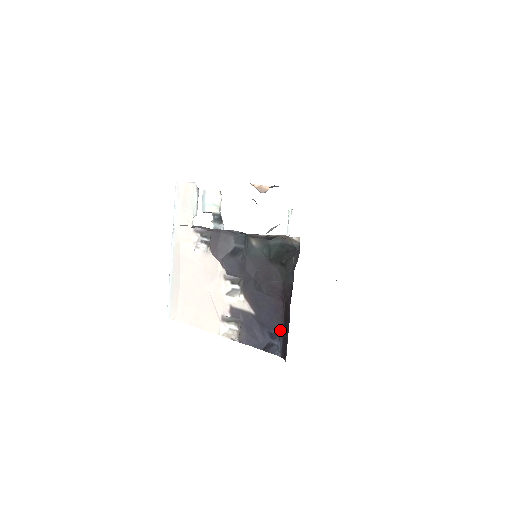
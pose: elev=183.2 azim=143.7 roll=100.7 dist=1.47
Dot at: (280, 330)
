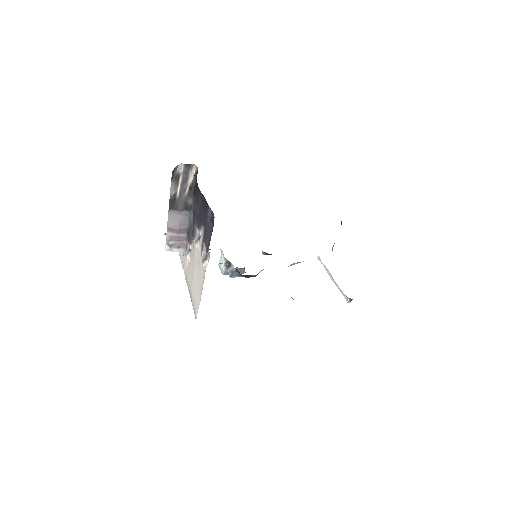
Dot at: (207, 206)
